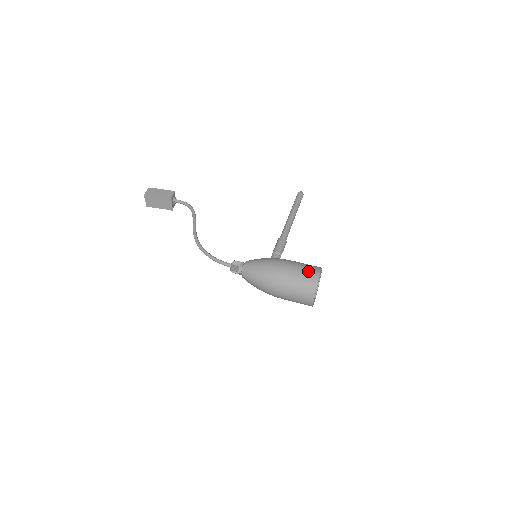
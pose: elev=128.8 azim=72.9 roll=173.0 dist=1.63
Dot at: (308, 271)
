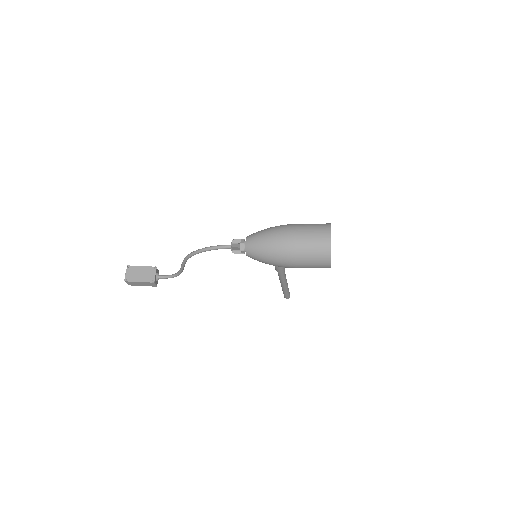
Dot at: occluded
